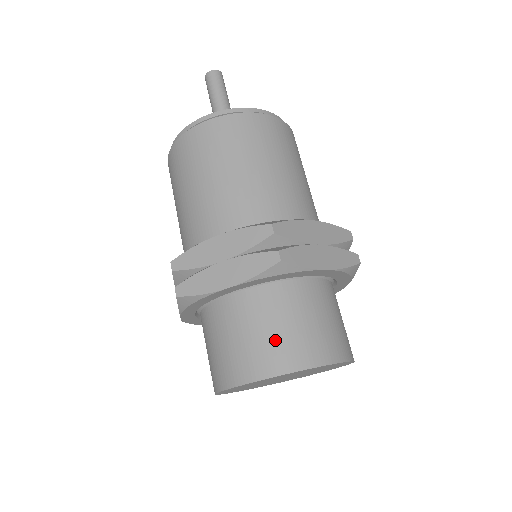
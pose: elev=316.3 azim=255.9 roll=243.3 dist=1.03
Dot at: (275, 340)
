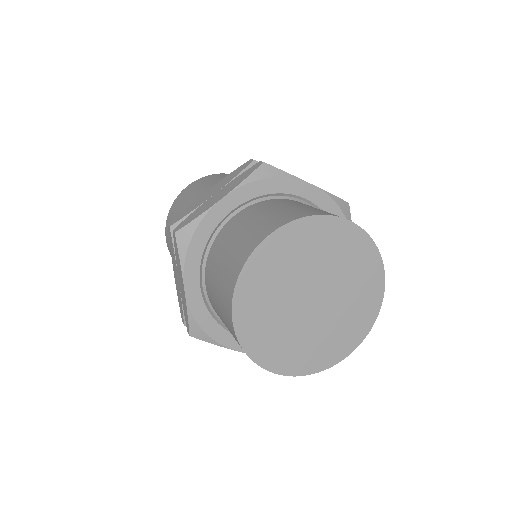
Dot at: (278, 213)
